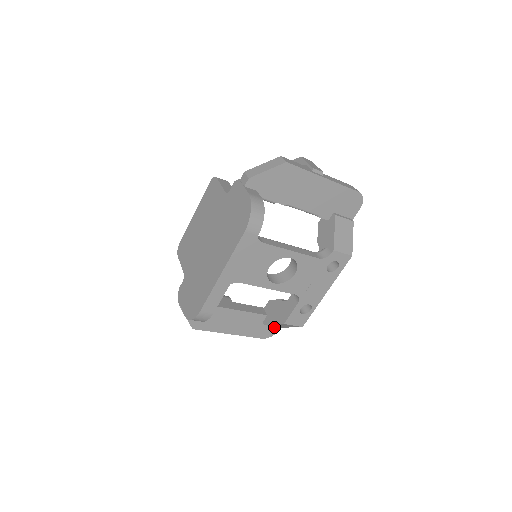
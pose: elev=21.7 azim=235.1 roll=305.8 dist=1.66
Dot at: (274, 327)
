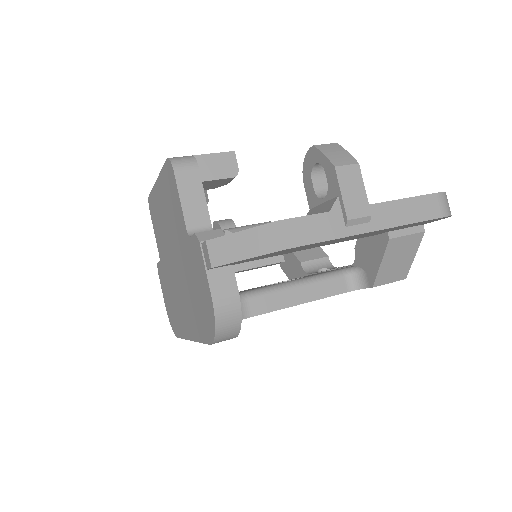
Dot at: occluded
